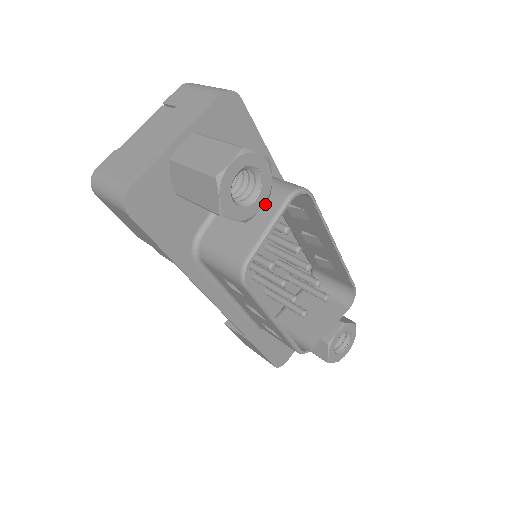
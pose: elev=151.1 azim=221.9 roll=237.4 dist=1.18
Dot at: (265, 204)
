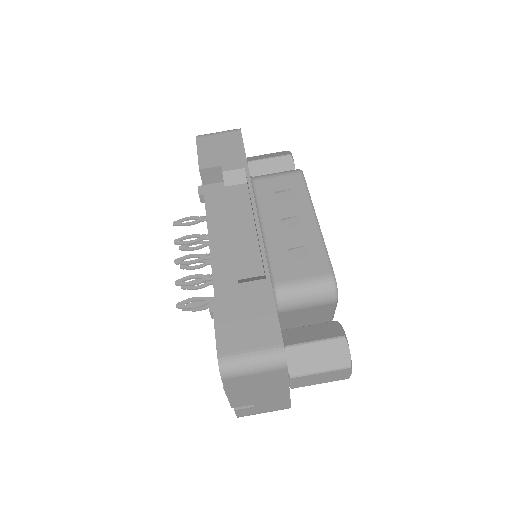
Dot at: (320, 310)
